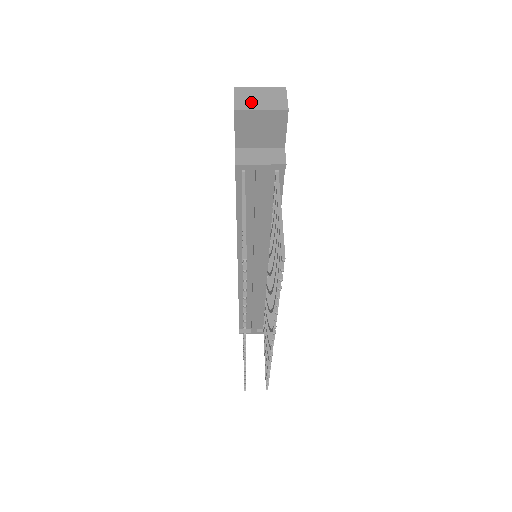
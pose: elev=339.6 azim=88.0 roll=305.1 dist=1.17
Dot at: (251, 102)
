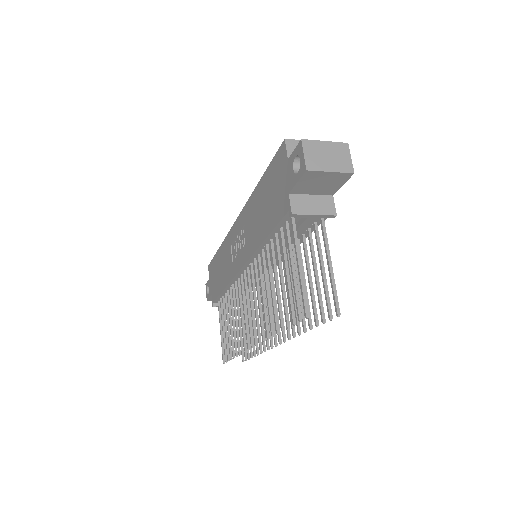
Dot at: (320, 161)
